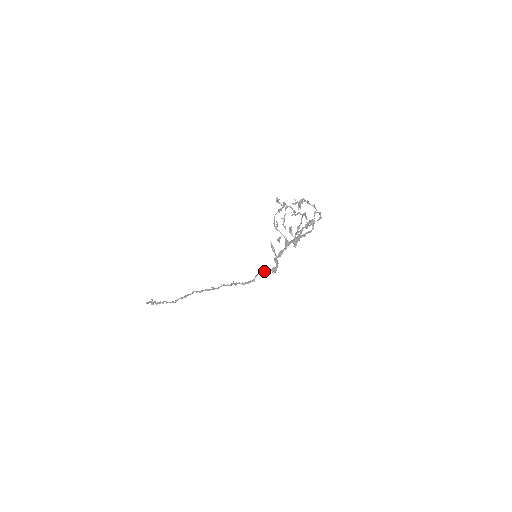
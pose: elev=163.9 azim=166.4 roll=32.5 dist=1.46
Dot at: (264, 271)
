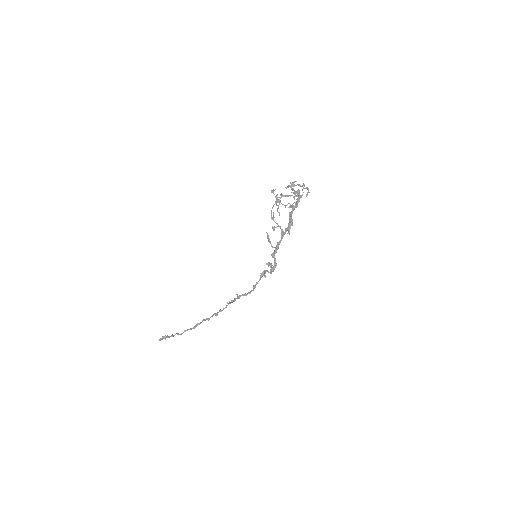
Dot at: occluded
